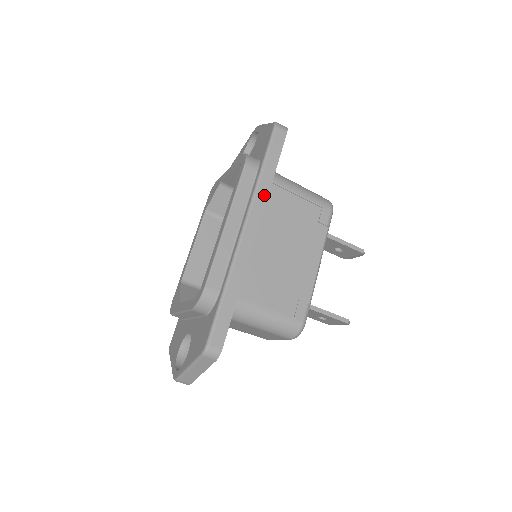
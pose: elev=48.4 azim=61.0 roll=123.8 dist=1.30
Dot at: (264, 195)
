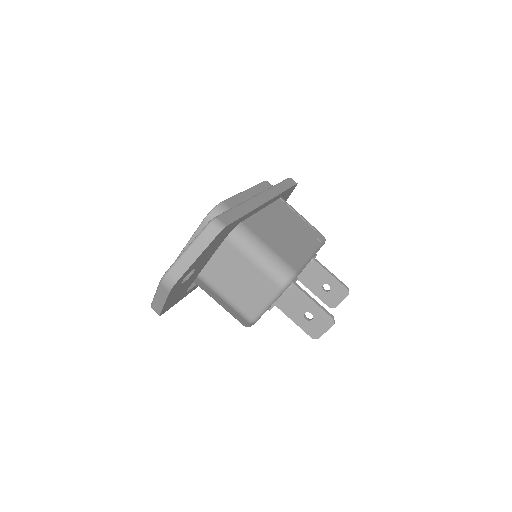
Dot at: (277, 192)
